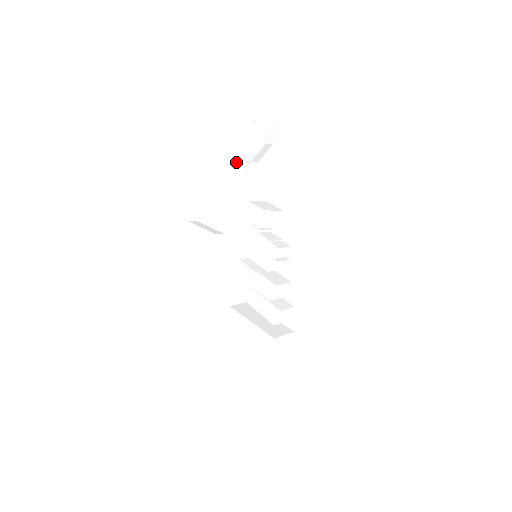
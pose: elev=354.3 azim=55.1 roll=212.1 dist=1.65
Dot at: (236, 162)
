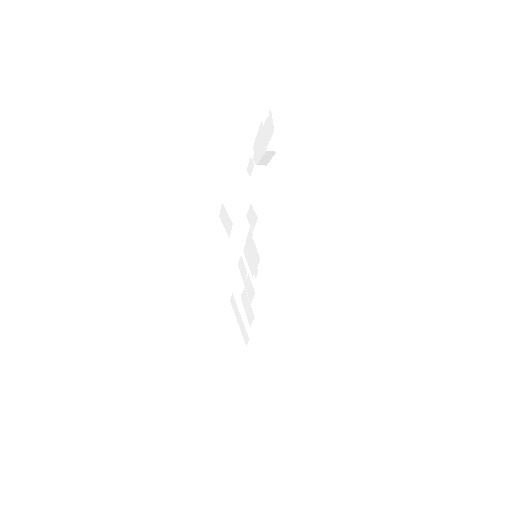
Dot at: (249, 160)
